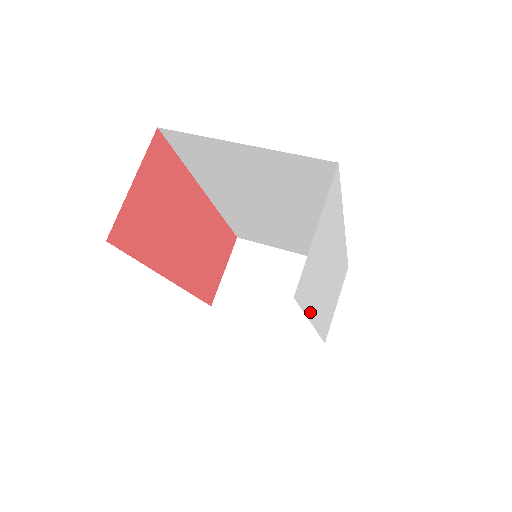
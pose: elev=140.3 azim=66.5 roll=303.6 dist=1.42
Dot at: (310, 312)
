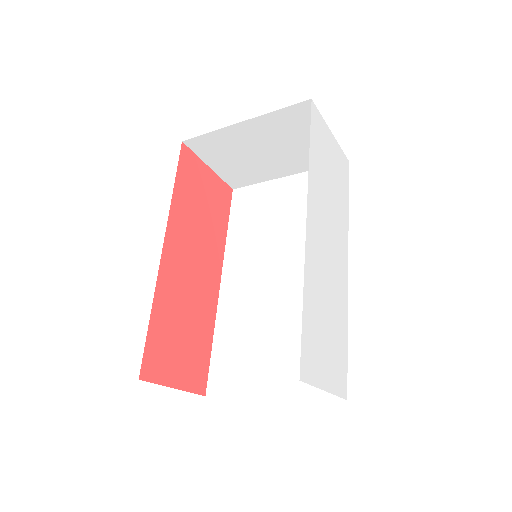
Dot at: (311, 179)
